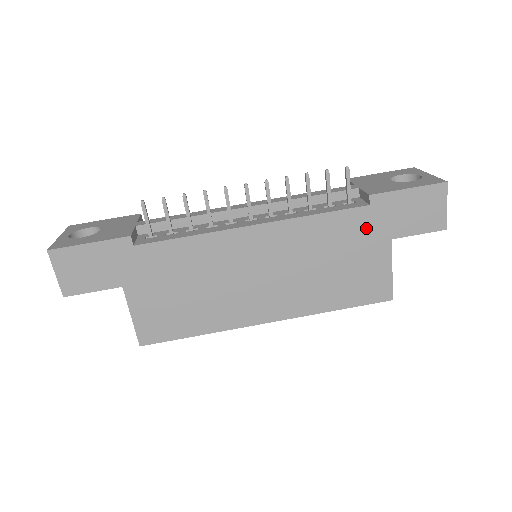
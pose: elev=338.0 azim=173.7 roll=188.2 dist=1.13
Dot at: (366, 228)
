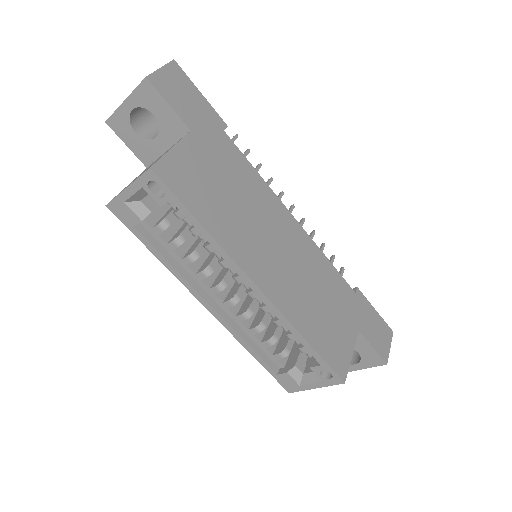
Dot at: (349, 304)
